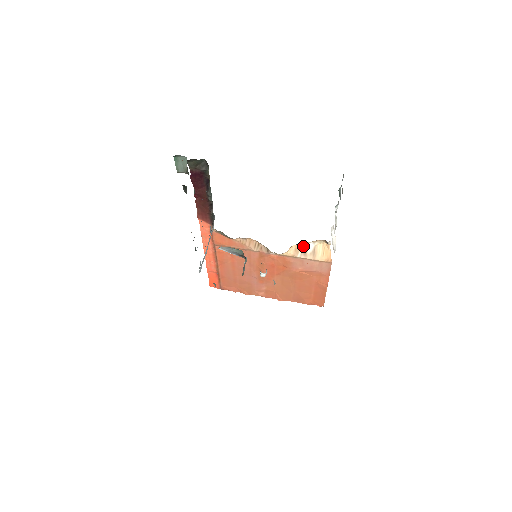
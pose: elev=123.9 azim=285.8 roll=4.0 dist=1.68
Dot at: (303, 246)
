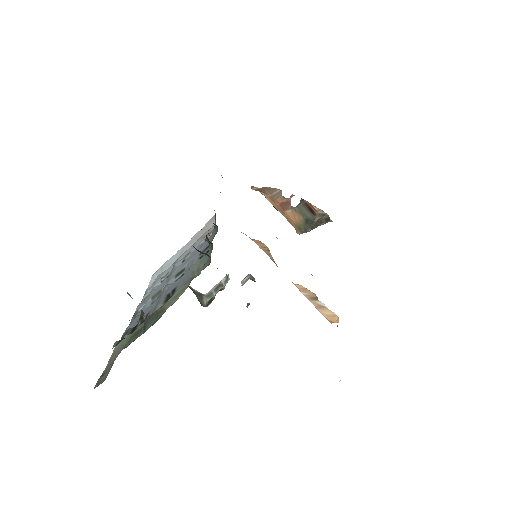
Dot at: (314, 296)
